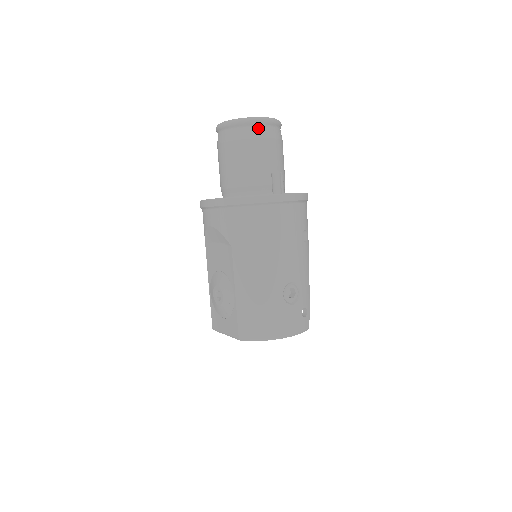
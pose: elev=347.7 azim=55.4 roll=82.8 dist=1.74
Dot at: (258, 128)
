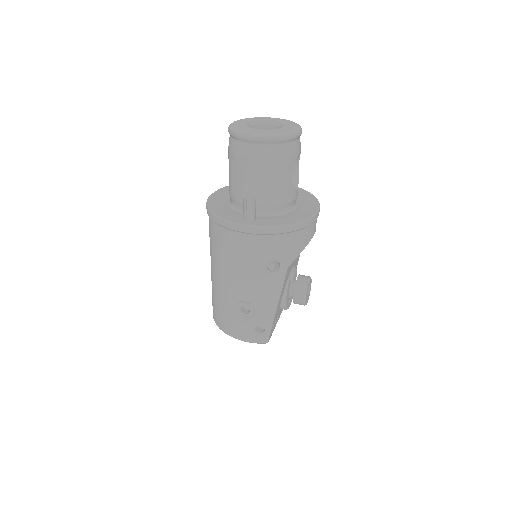
Dot at: (243, 145)
